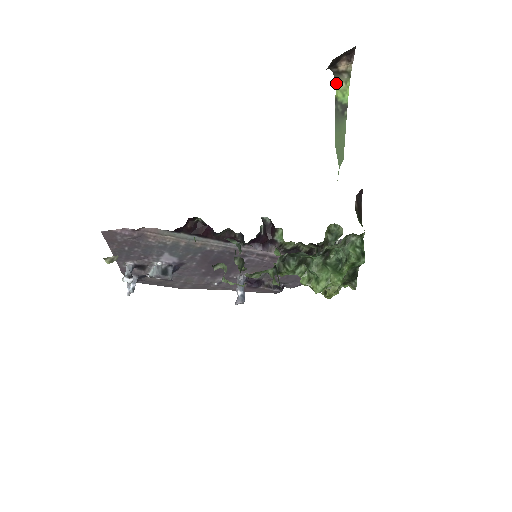
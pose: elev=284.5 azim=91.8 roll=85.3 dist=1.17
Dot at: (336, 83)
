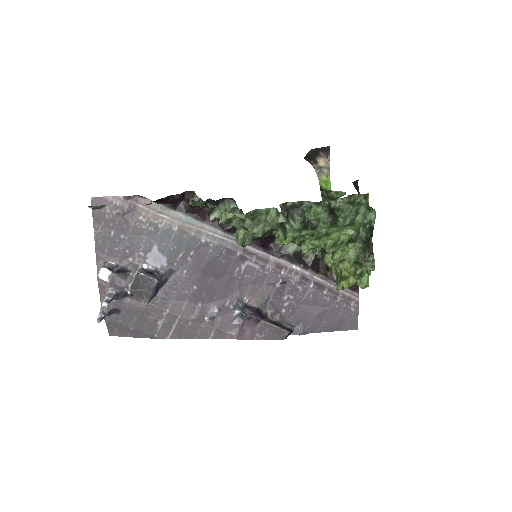
Dot at: (318, 177)
